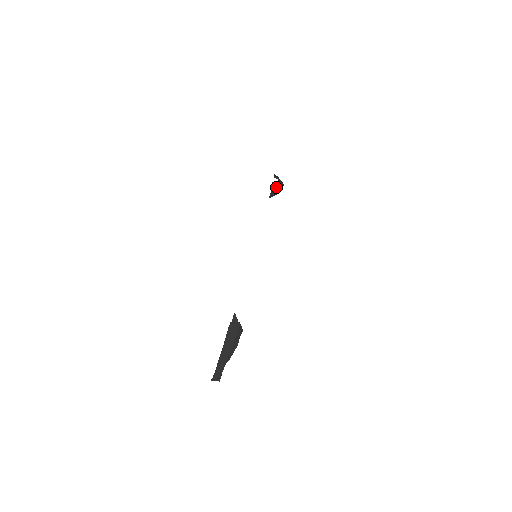
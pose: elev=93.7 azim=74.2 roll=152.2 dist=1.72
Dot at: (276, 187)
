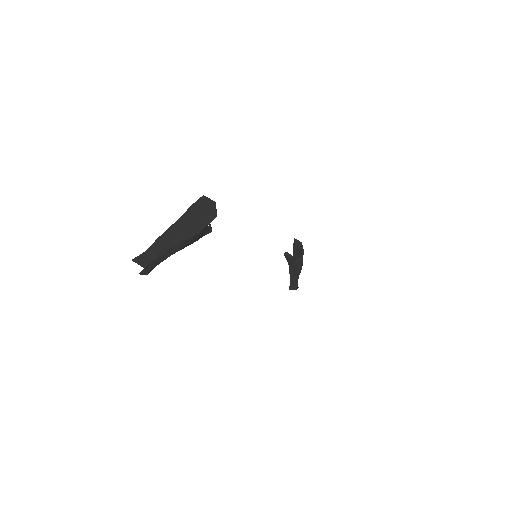
Dot at: (294, 269)
